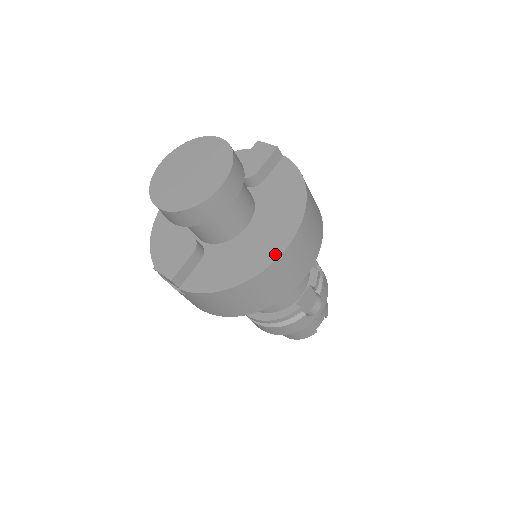
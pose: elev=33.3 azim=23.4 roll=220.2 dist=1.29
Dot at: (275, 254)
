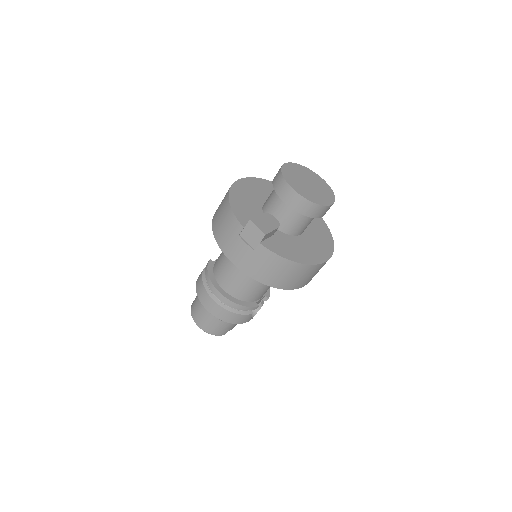
Dot at: (322, 260)
